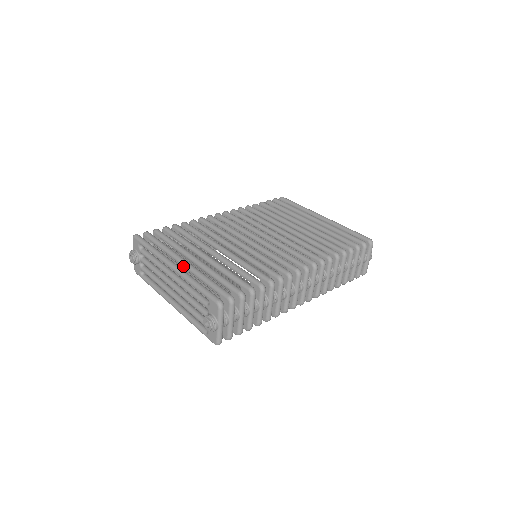
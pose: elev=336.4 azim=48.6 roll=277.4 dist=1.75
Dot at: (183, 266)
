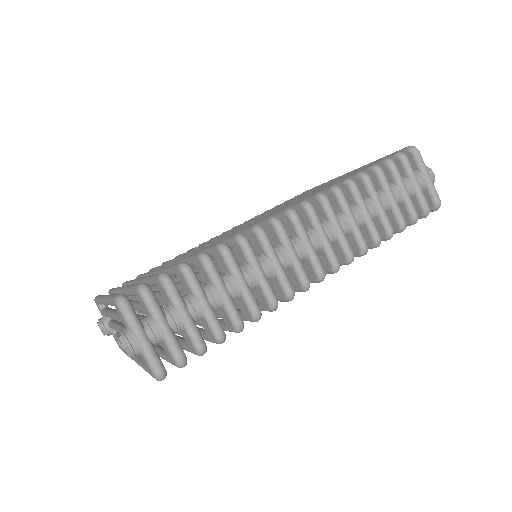
Dot at: occluded
